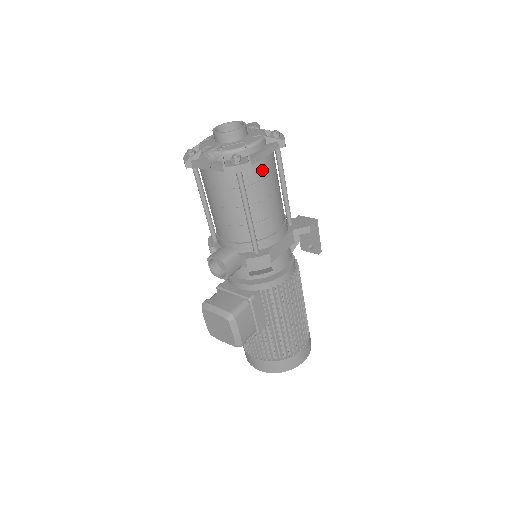
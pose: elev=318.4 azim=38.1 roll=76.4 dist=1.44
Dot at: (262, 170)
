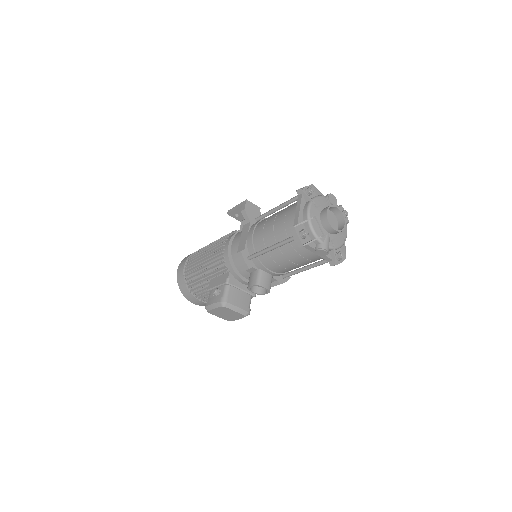
Dot at: occluded
